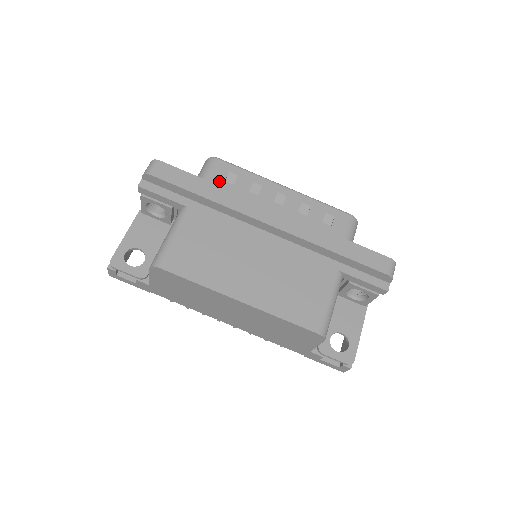
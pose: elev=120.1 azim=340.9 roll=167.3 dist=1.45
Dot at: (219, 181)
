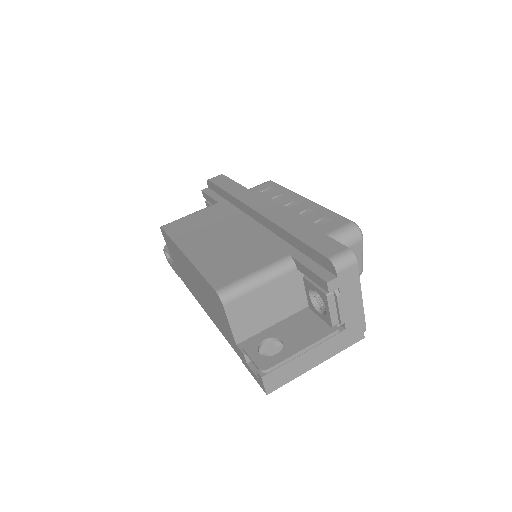
Dot at: (256, 191)
